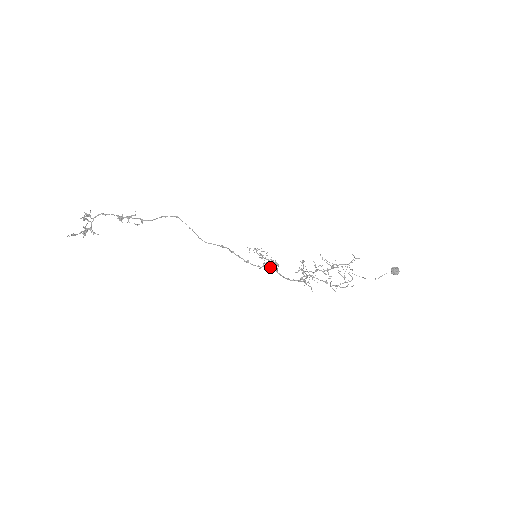
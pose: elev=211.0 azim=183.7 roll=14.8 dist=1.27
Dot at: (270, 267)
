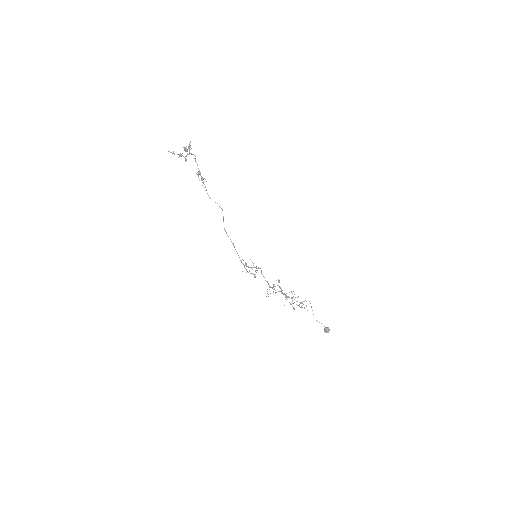
Dot at: (258, 268)
